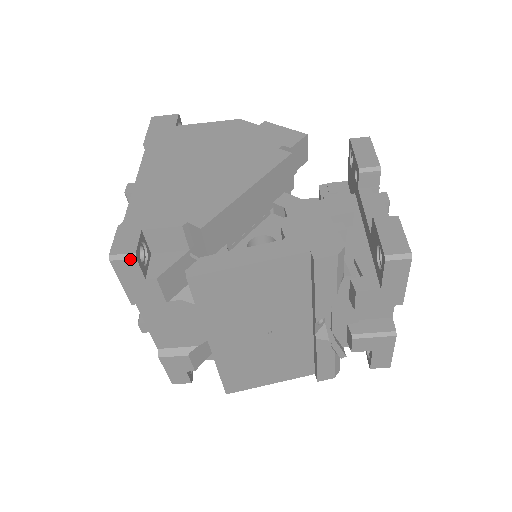
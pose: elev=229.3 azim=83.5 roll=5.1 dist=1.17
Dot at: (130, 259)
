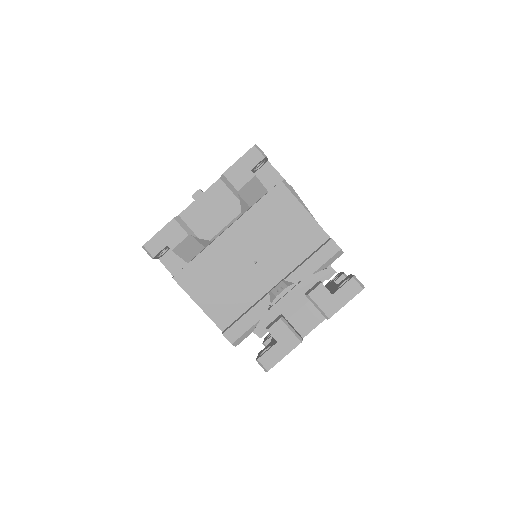
Dot at: (262, 155)
